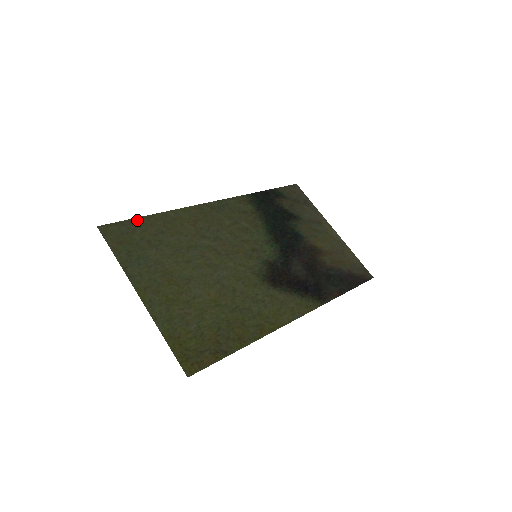
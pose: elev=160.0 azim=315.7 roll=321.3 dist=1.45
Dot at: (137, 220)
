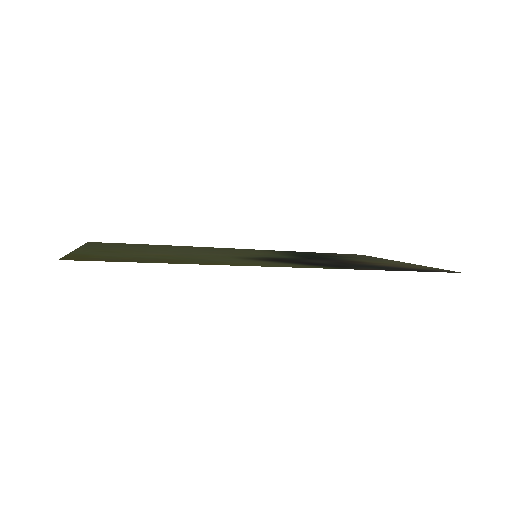
Dot at: (132, 244)
